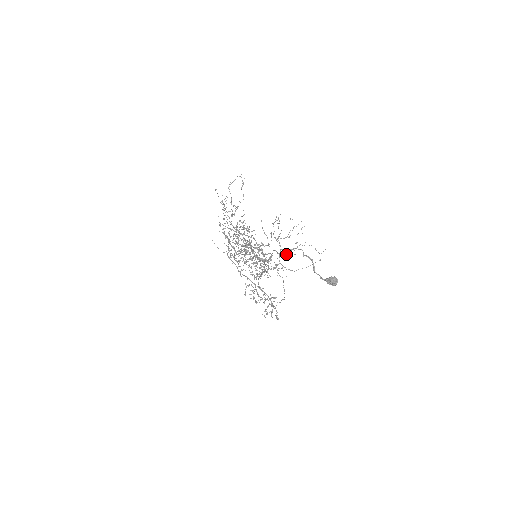
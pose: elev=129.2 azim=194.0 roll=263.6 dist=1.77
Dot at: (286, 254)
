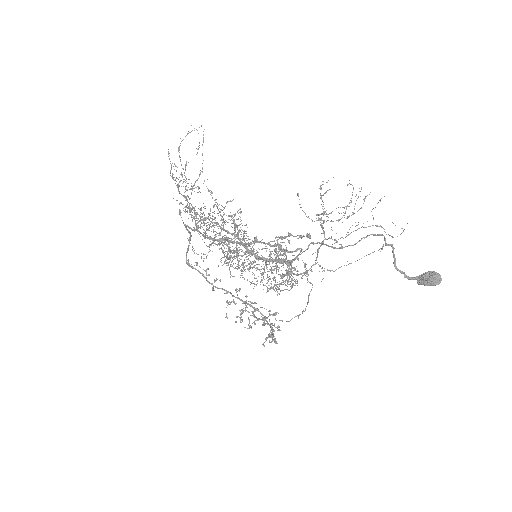
Dot at: (332, 246)
